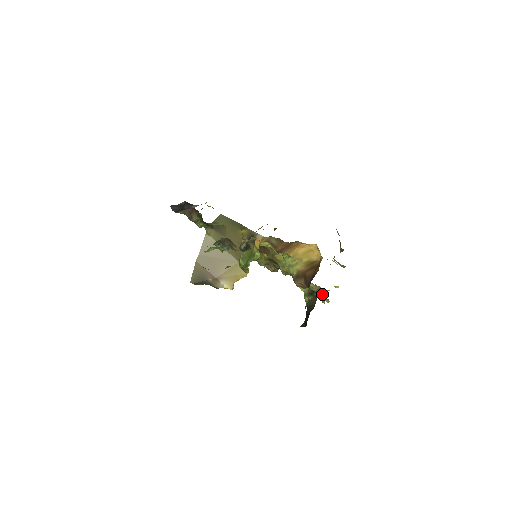
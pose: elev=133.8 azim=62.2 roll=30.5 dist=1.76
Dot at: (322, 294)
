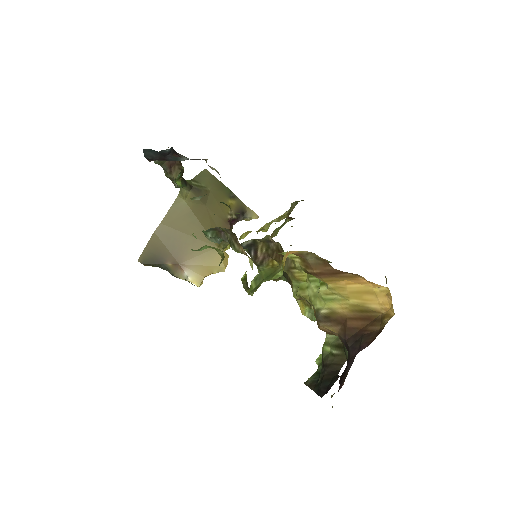
Dot at: occluded
